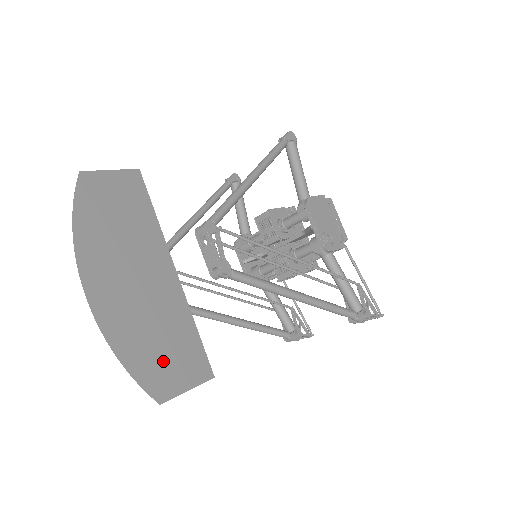
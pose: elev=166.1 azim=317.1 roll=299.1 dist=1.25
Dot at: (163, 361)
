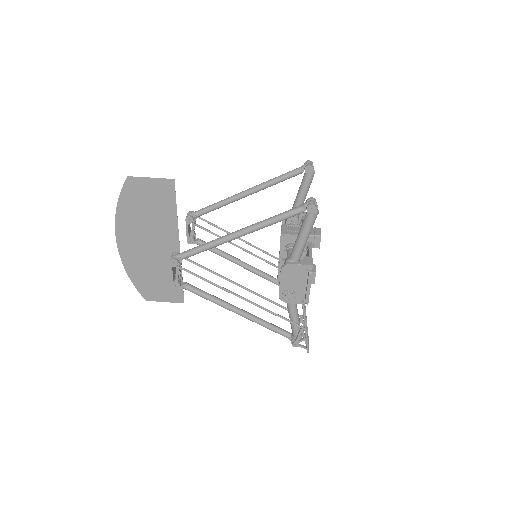
Dot at: (154, 286)
